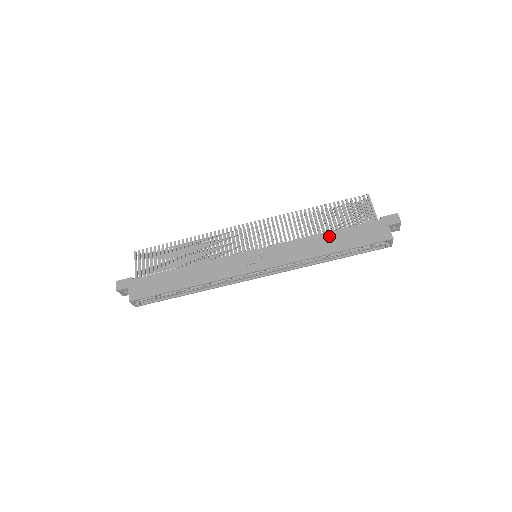
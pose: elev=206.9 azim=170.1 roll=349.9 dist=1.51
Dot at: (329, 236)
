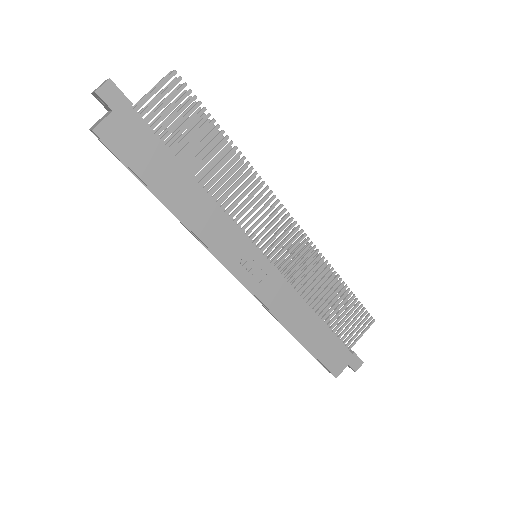
Dot at: (316, 323)
